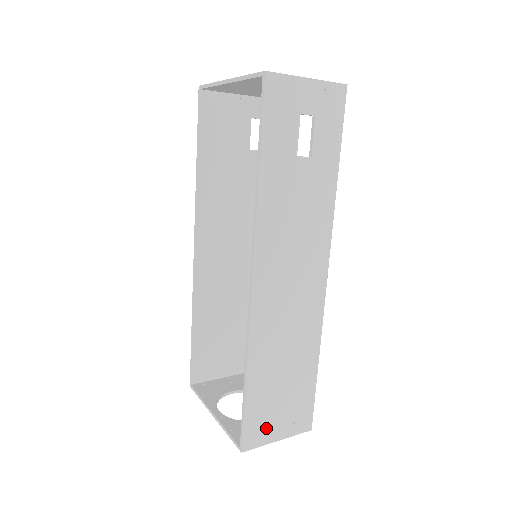
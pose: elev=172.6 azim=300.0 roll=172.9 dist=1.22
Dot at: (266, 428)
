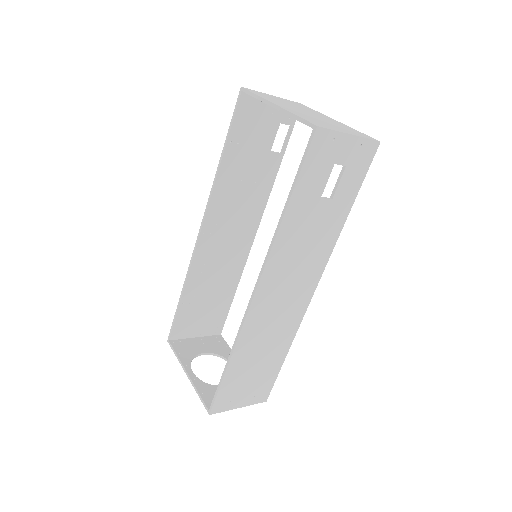
Dot at: (233, 399)
